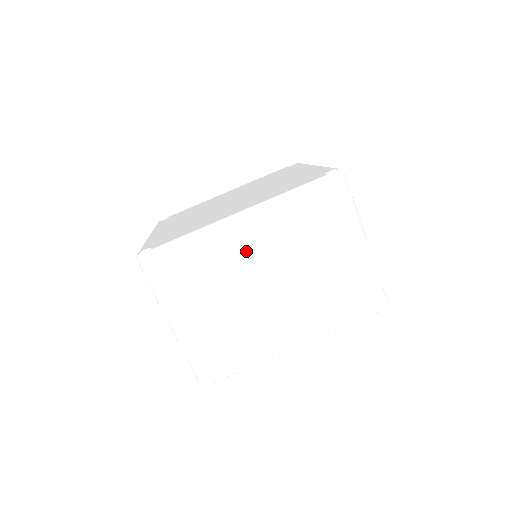
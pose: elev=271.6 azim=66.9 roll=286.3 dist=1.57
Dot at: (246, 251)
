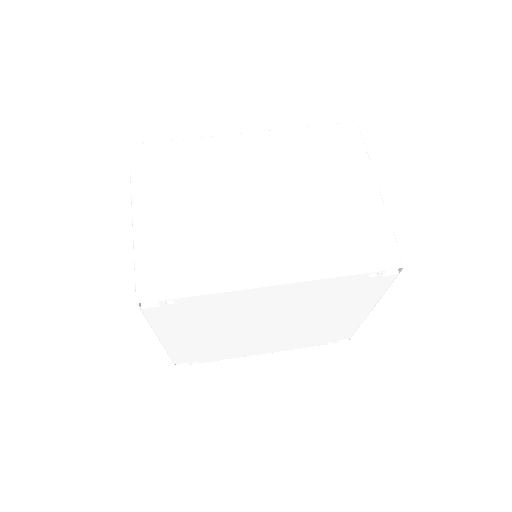
Dot at: (243, 163)
